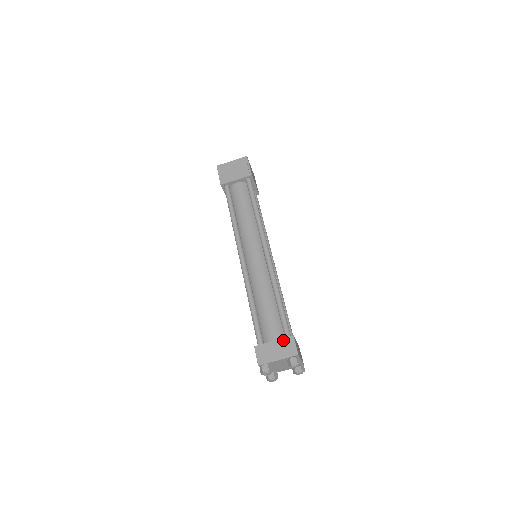
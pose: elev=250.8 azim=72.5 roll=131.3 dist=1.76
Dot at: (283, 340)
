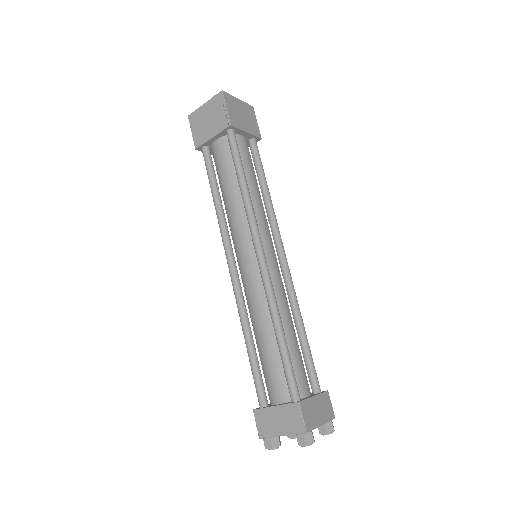
Dot at: (286, 407)
